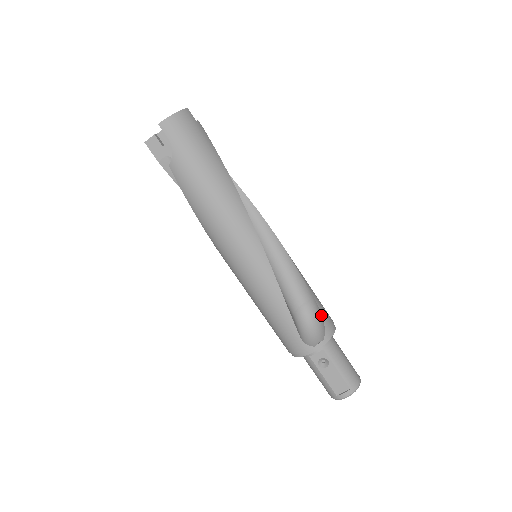
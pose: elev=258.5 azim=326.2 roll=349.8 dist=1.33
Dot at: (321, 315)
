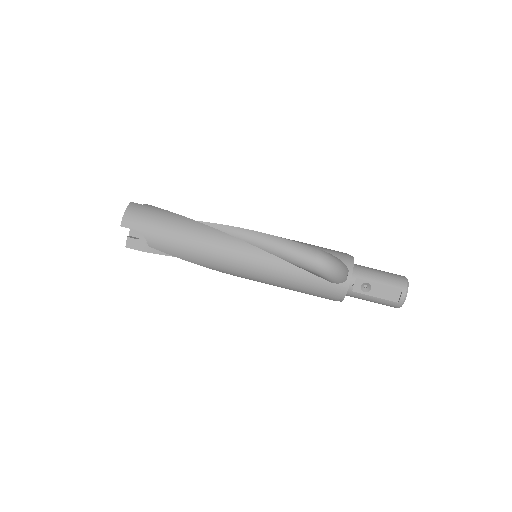
Dot at: (333, 256)
